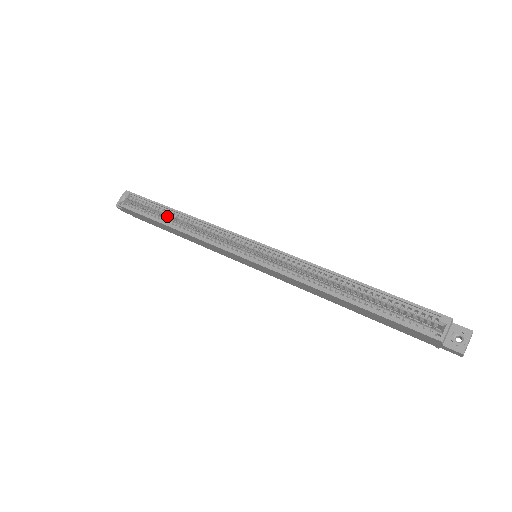
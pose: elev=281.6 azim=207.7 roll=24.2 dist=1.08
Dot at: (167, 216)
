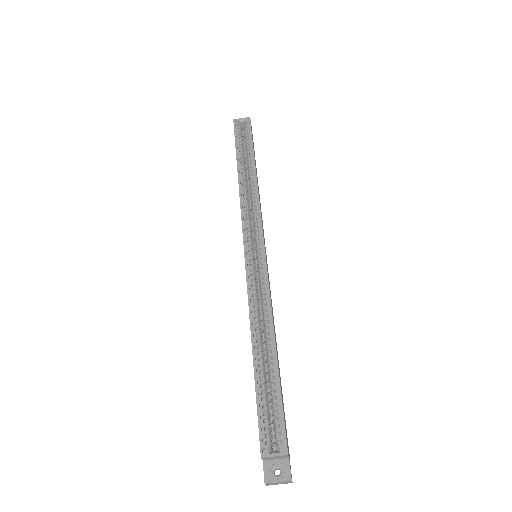
Dot at: (248, 163)
